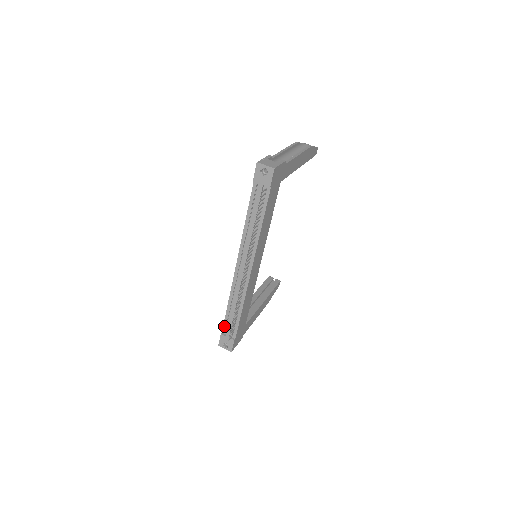
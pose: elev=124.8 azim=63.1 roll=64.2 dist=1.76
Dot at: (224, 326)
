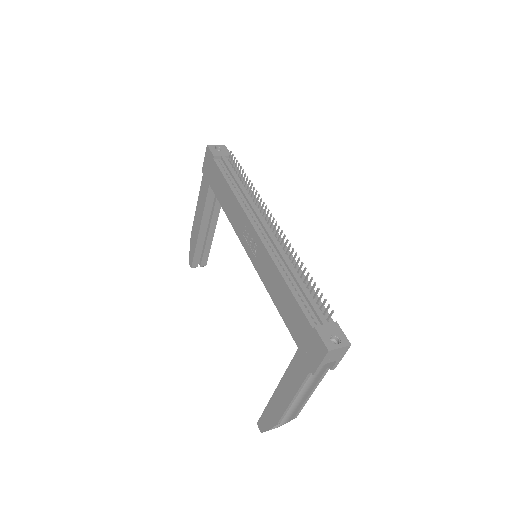
Dot at: (307, 315)
